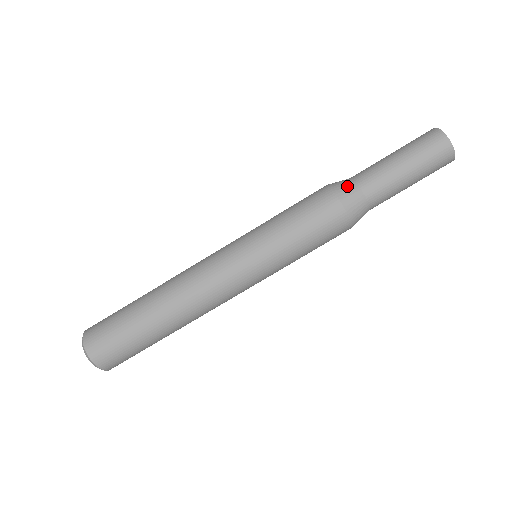
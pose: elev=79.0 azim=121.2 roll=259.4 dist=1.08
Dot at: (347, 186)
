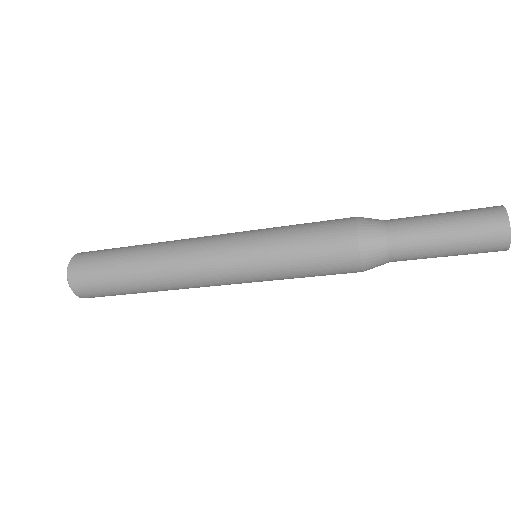
Dot at: (379, 265)
